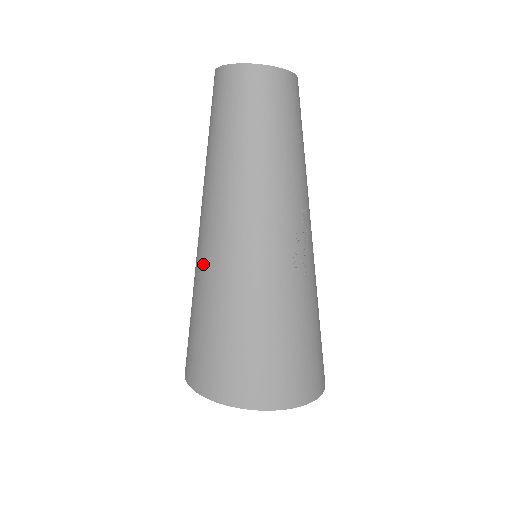
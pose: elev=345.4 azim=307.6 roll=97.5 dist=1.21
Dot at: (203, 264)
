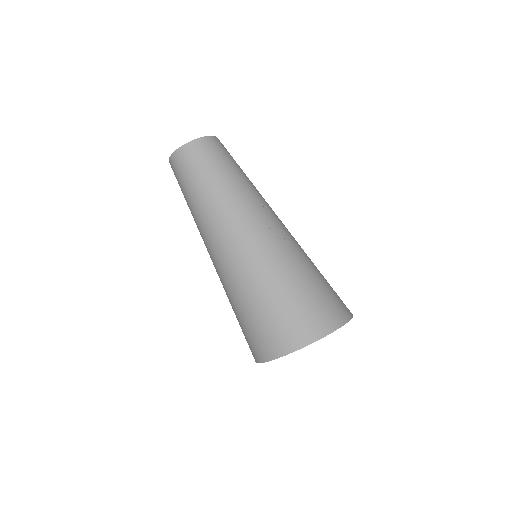
Dot at: (223, 275)
